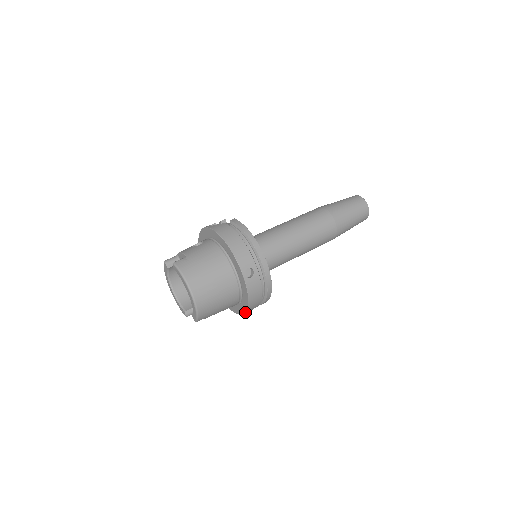
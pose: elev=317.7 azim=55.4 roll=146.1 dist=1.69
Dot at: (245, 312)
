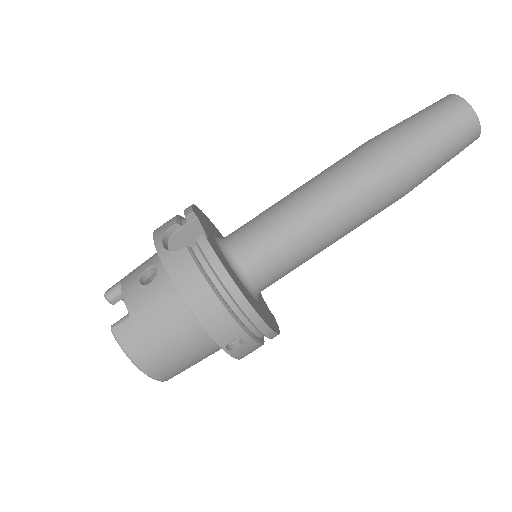
Dot at: occluded
